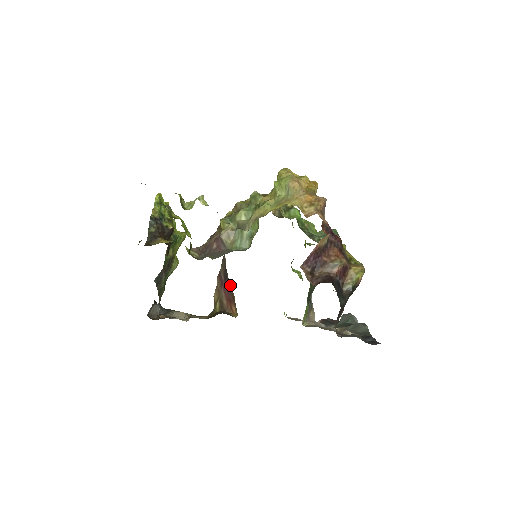
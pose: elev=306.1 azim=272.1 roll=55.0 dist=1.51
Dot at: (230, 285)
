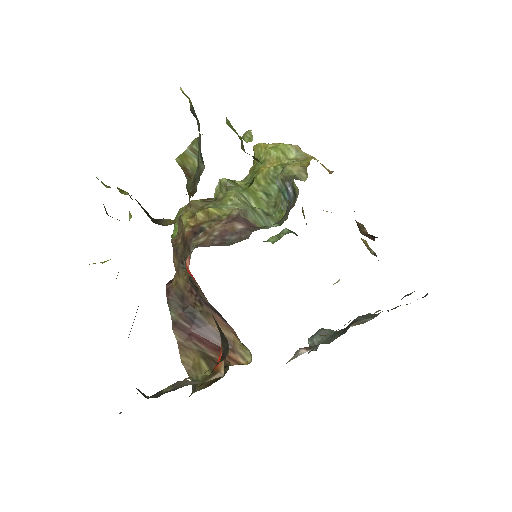
Dot at: (220, 320)
